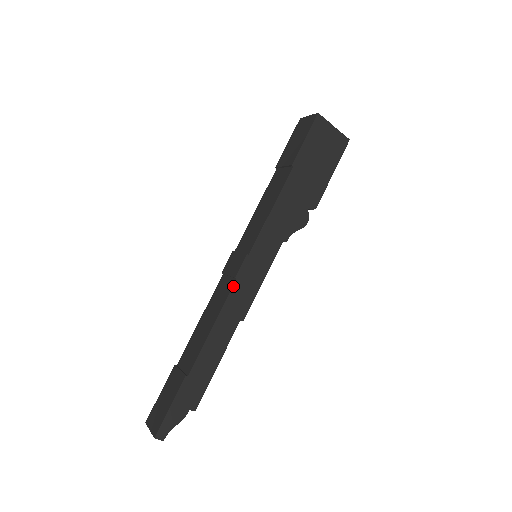
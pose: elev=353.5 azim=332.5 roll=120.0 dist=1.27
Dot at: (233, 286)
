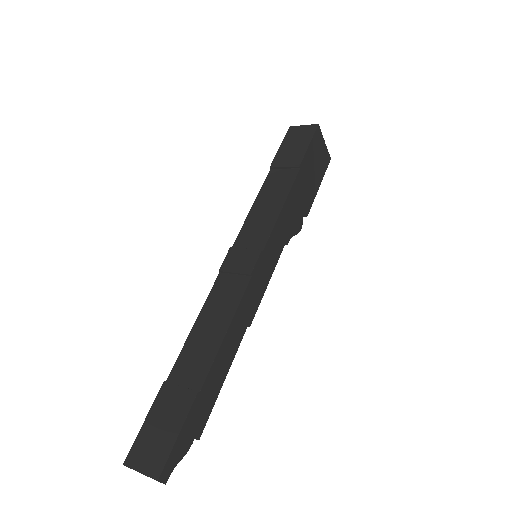
Dot at: (248, 284)
